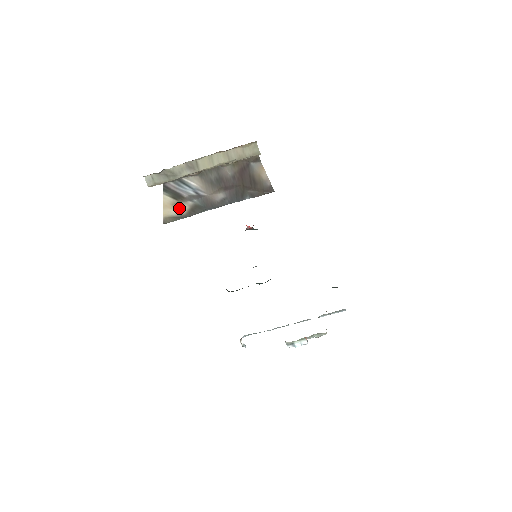
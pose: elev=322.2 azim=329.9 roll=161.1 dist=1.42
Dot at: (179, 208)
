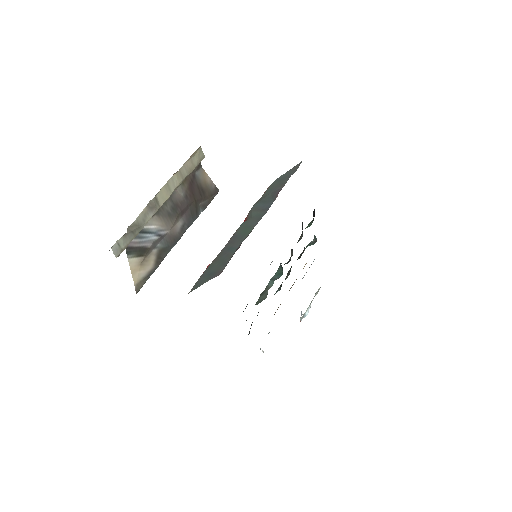
Dot at: (147, 264)
